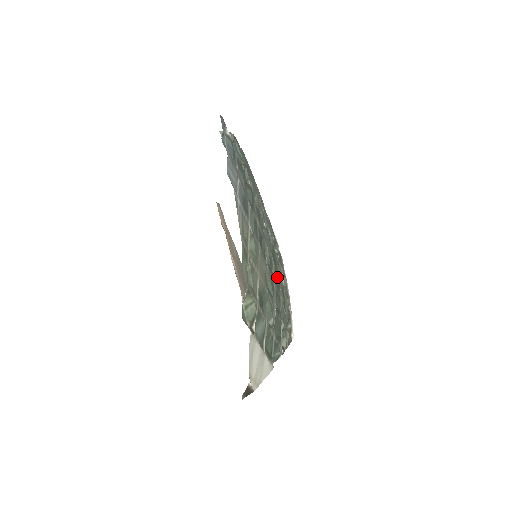
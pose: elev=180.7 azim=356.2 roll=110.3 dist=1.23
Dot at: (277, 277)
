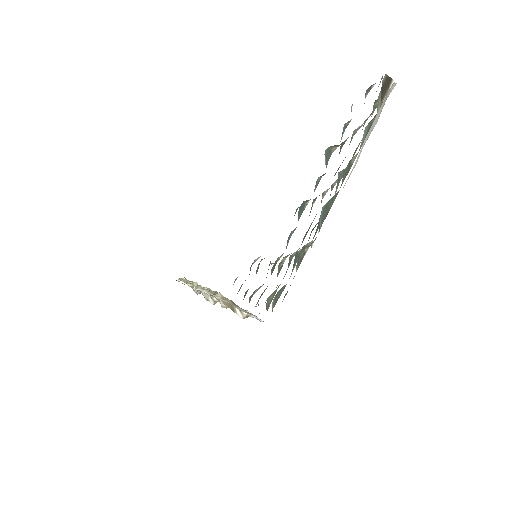
Dot at: (303, 240)
